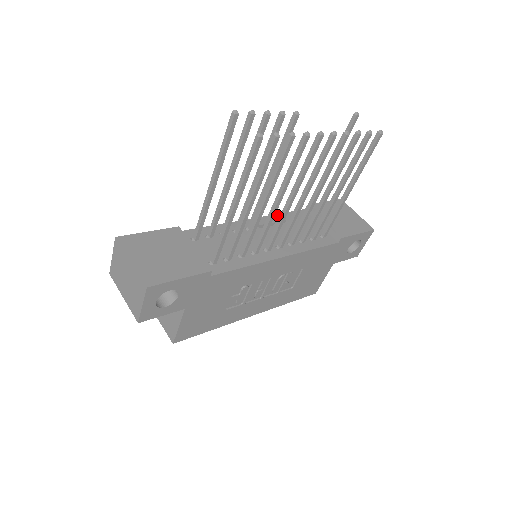
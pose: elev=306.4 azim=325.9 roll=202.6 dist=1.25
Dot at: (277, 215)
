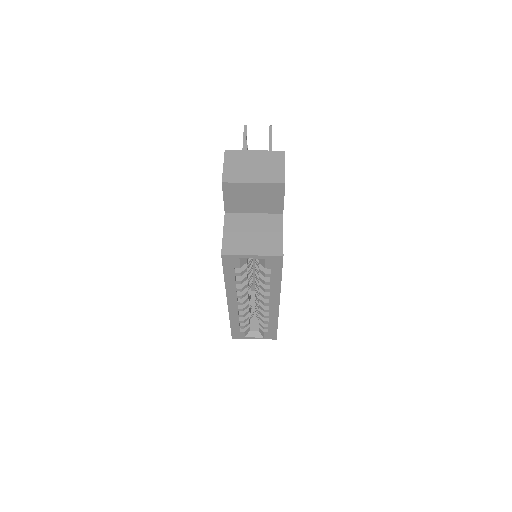
Dot at: occluded
